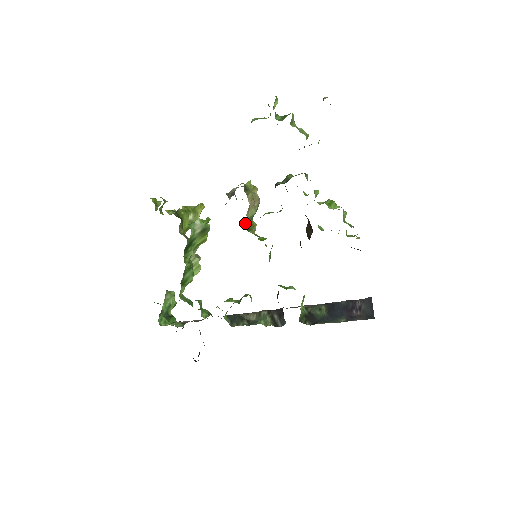
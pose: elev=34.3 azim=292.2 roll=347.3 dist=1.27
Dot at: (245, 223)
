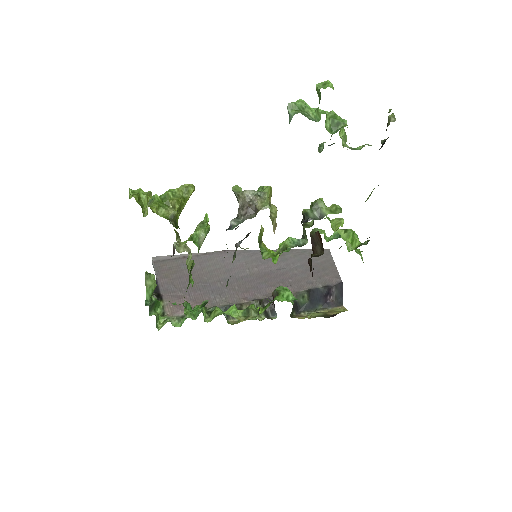
Dot at: occluded
